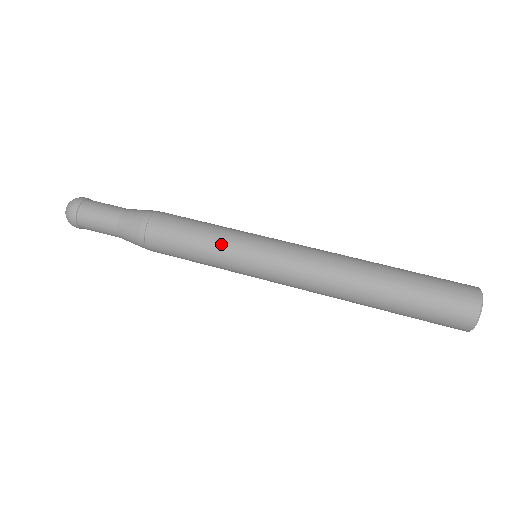
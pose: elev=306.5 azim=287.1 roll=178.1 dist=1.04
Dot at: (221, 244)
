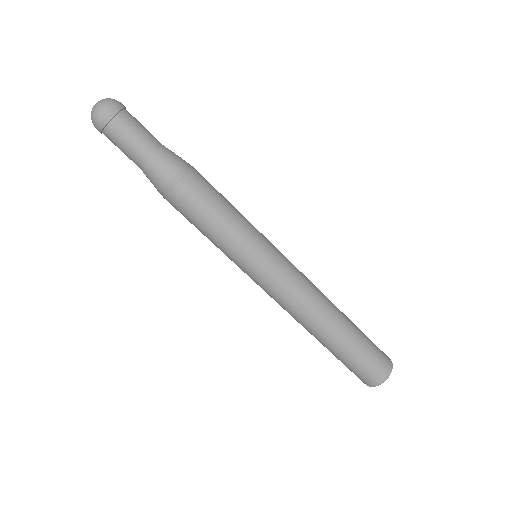
Dot at: (229, 246)
